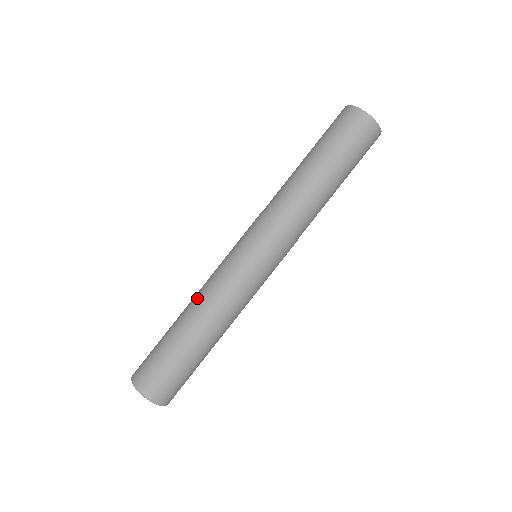
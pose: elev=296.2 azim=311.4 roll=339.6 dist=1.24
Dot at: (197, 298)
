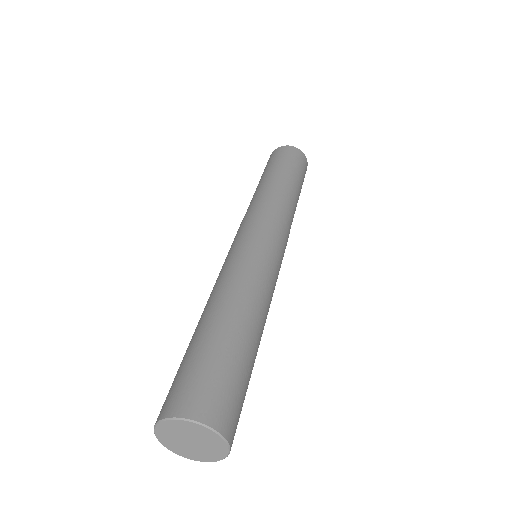
Dot at: (216, 291)
